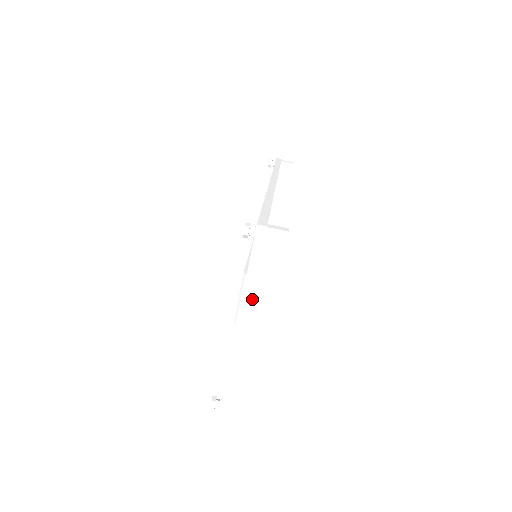
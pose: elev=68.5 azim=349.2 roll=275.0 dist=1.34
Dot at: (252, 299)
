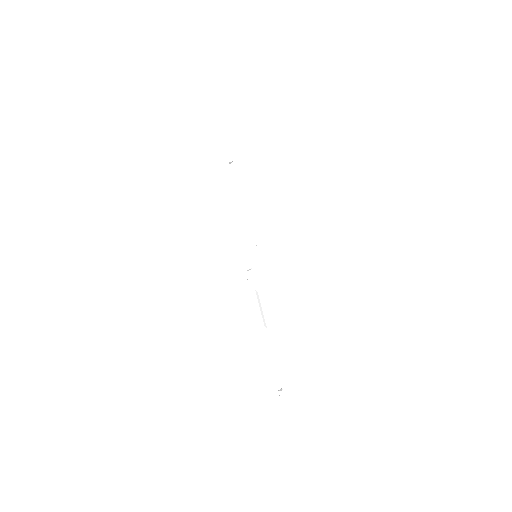
Dot at: (273, 318)
